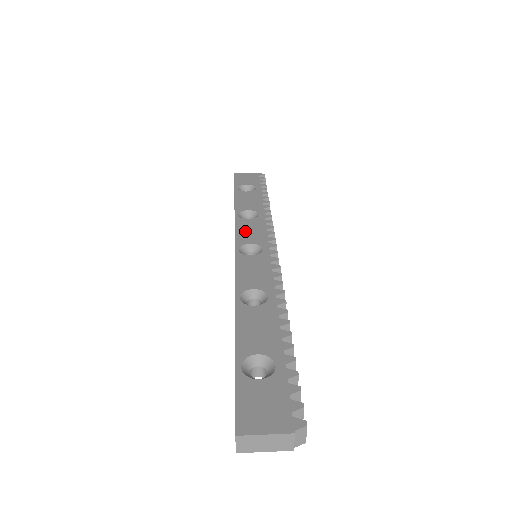
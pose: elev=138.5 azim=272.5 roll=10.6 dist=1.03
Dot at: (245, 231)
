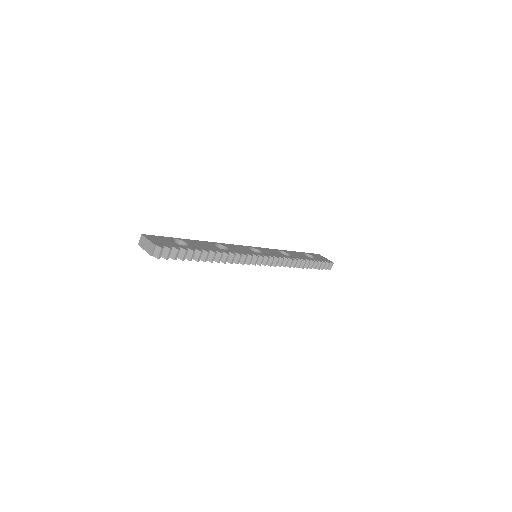
Dot at: (268, 250)
